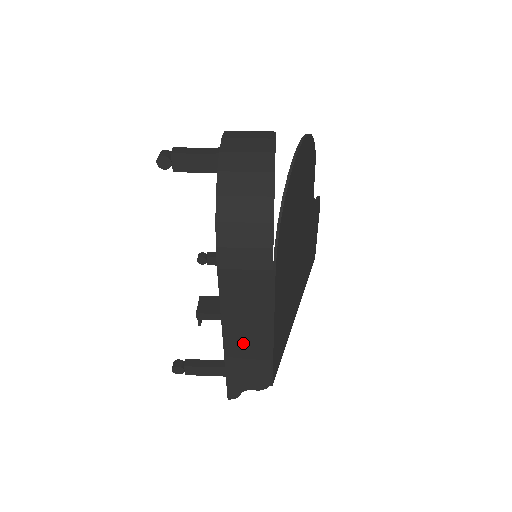
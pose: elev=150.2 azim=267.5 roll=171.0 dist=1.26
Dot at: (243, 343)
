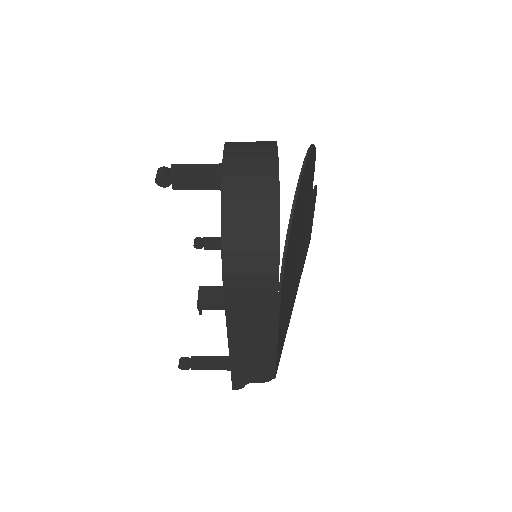
Dot at: (248, 349)
